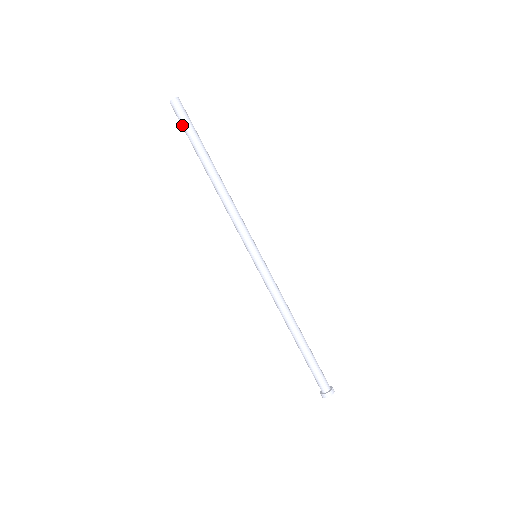
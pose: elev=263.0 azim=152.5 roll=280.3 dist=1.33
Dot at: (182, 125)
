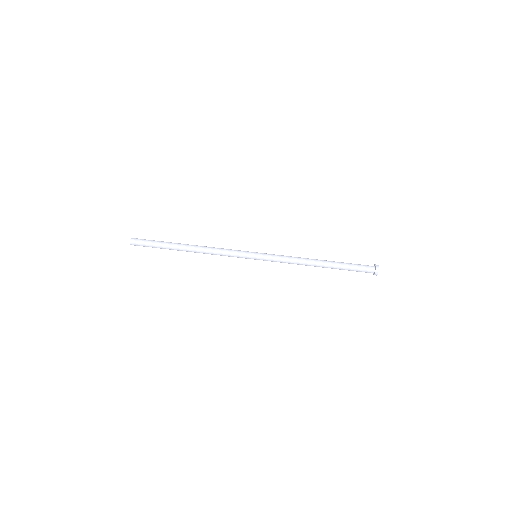
Dot at: occluded
